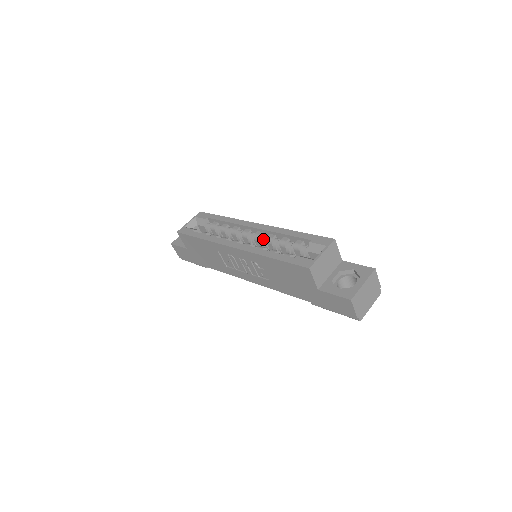
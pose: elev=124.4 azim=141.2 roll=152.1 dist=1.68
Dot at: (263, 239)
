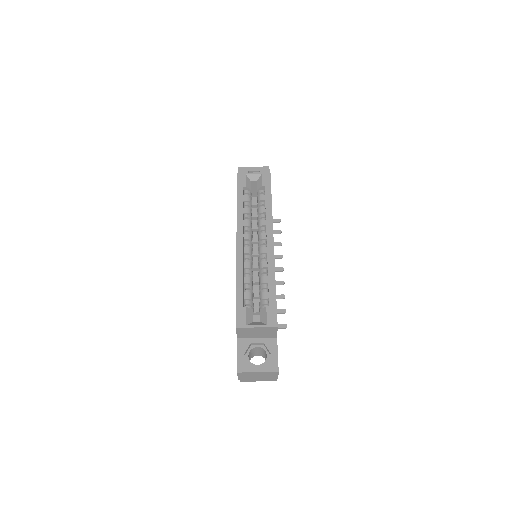
Dot at: (261, 258)
